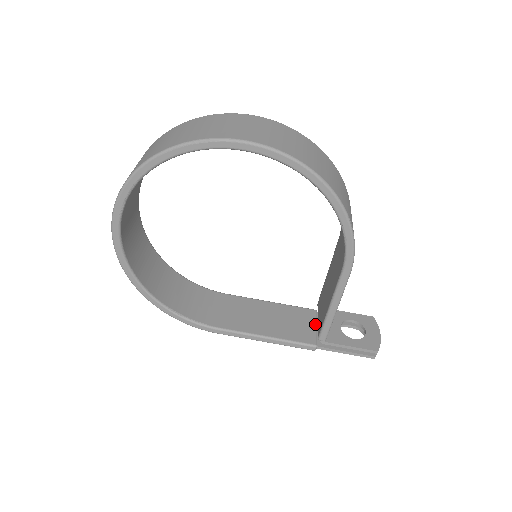
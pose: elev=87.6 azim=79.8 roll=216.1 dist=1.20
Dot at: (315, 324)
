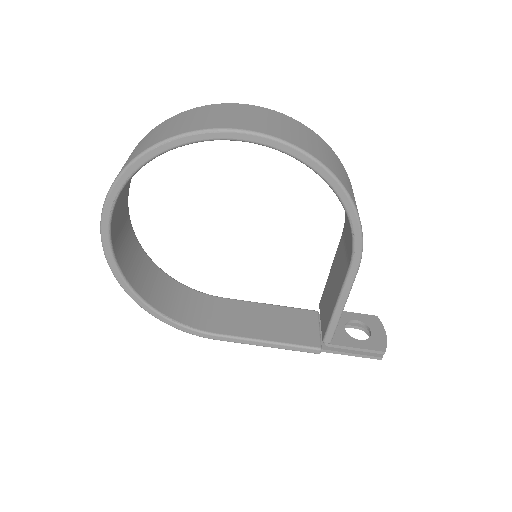
Dot at: (318, 326)
